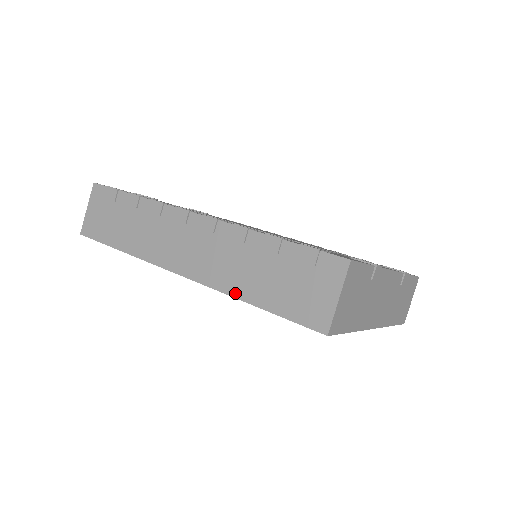
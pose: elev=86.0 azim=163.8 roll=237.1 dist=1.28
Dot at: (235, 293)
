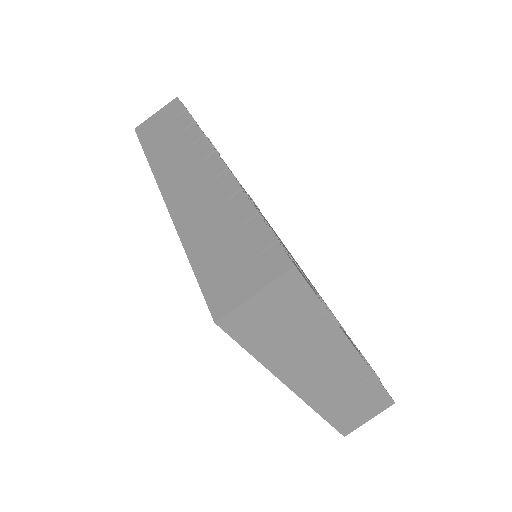
Dot at: (184, 236)
